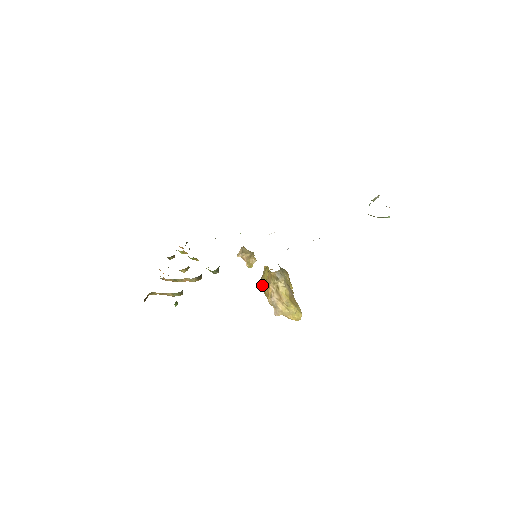
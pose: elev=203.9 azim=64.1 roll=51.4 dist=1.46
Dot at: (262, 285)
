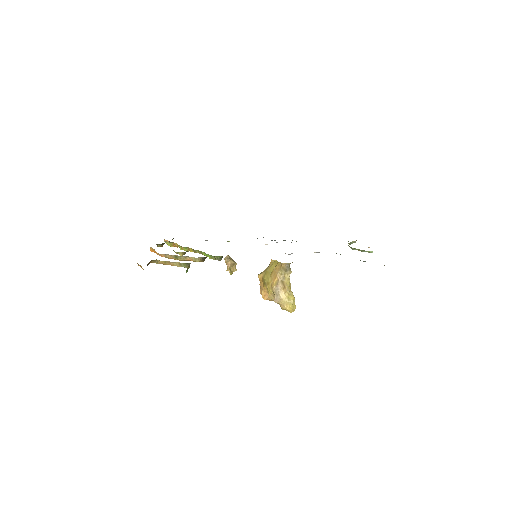
Dot at: (265, 276)
